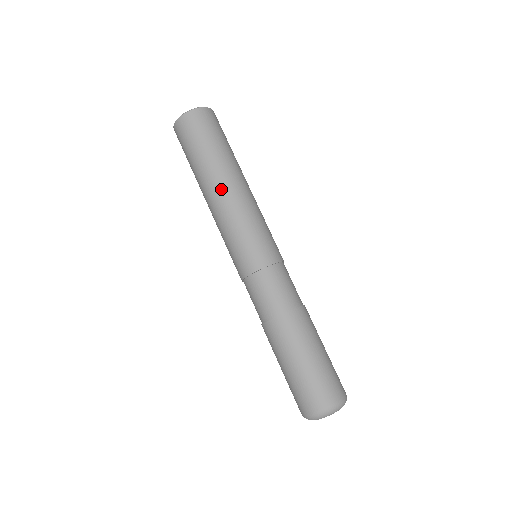
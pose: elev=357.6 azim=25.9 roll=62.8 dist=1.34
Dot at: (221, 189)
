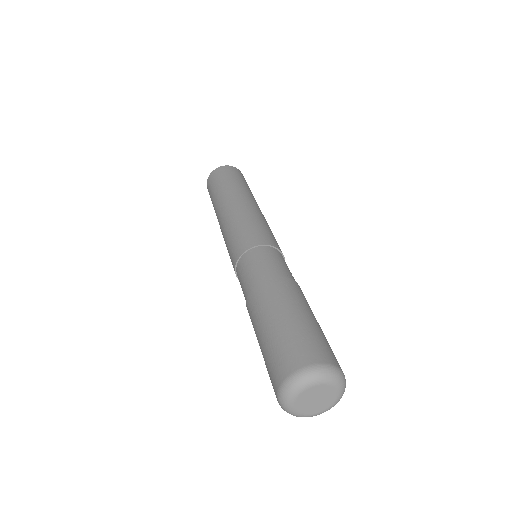
Dot at: (229, 203)
